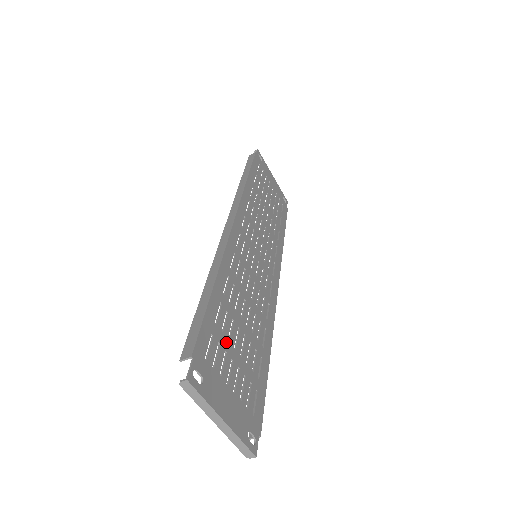
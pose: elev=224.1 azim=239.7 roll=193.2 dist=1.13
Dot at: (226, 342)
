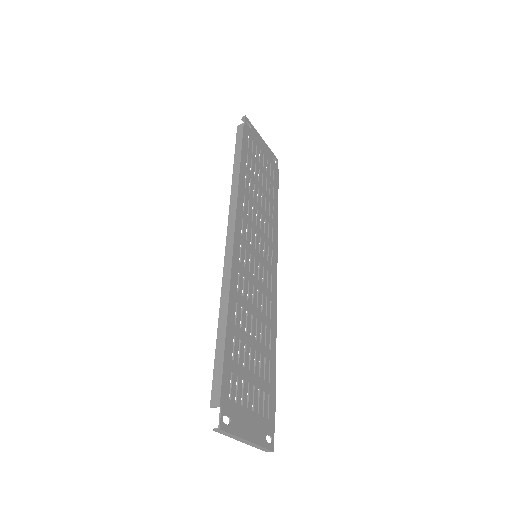
Dot at: (242, 370)
